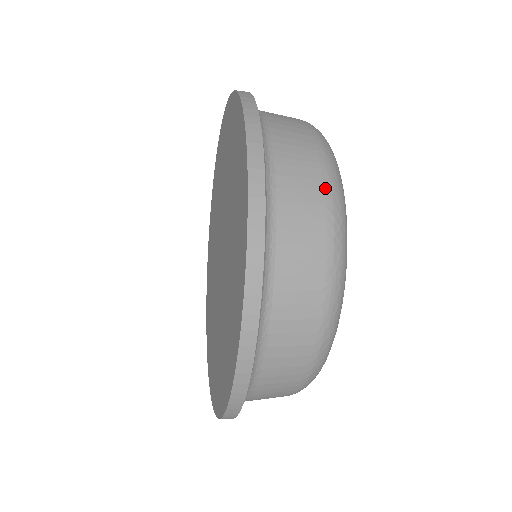
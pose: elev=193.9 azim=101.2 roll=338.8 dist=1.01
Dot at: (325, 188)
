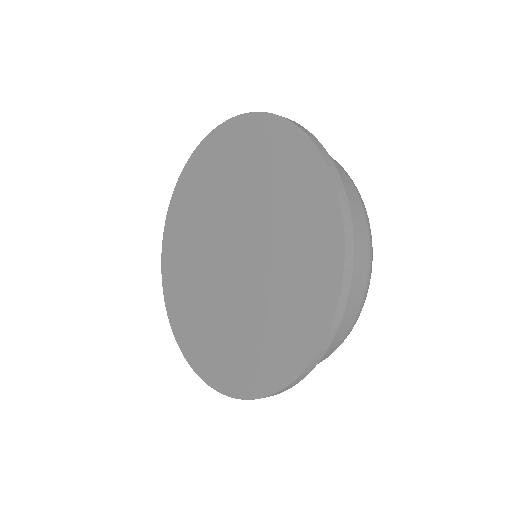
Dot at: (331, 157)
